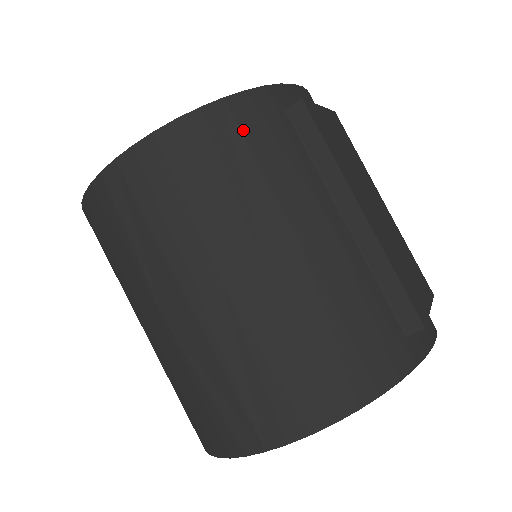
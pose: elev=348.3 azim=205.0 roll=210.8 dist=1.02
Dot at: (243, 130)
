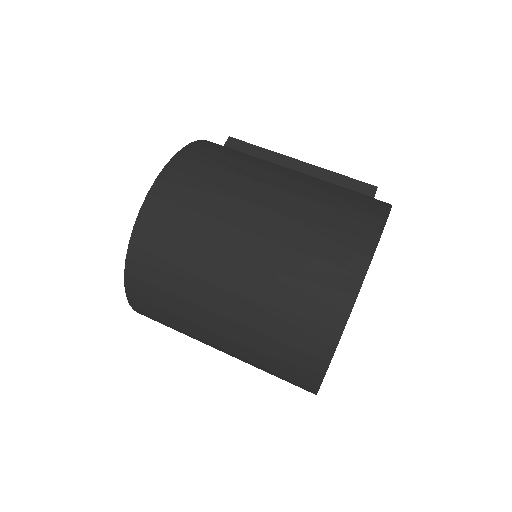
Dot at: (213, 149)
